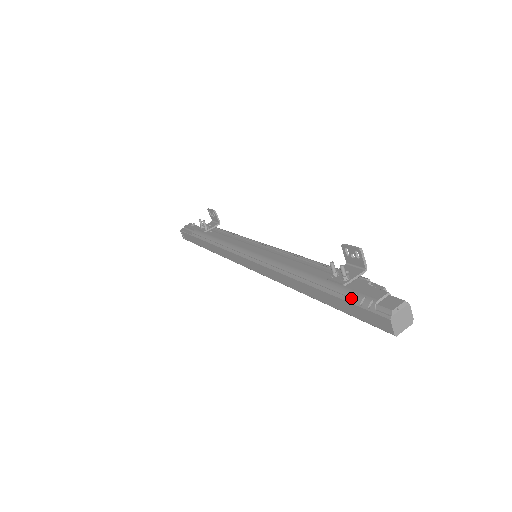
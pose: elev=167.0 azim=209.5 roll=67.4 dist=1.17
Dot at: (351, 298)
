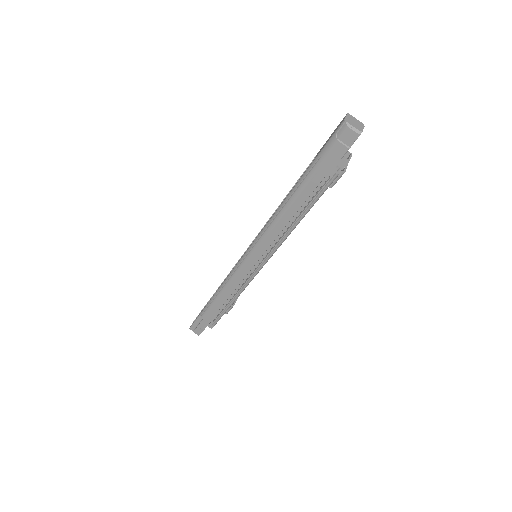
Dot at: occluded
